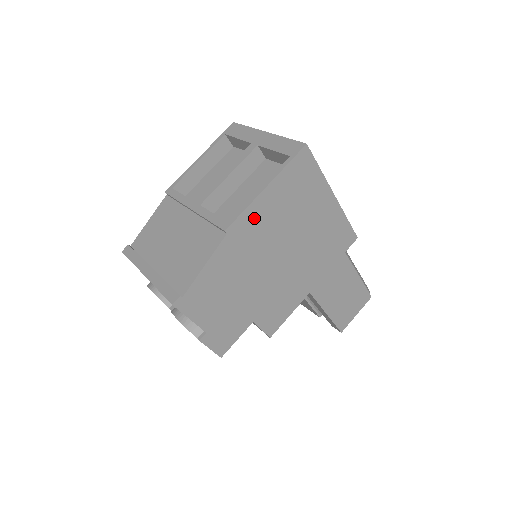
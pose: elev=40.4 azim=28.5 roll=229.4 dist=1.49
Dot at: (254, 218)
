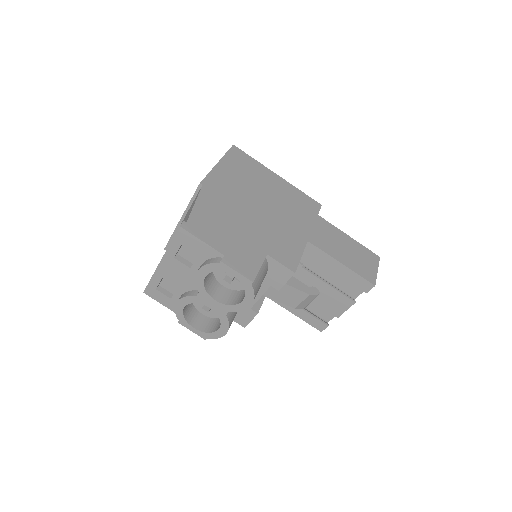
Dot at: (219, 179)
